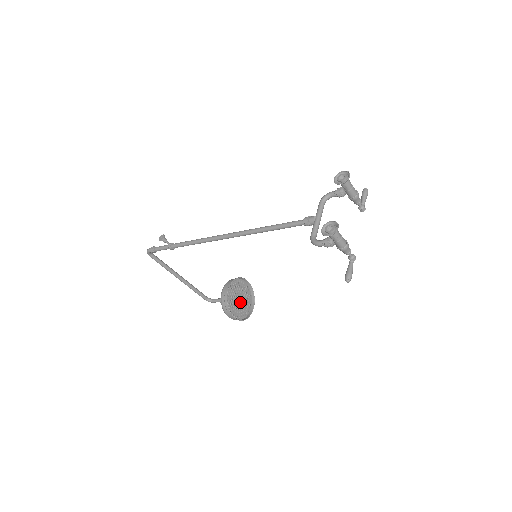
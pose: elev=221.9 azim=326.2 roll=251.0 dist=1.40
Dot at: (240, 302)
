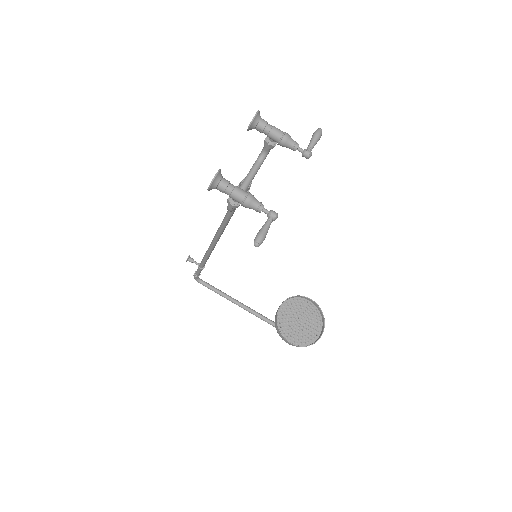
Dot at: (302, 325)
